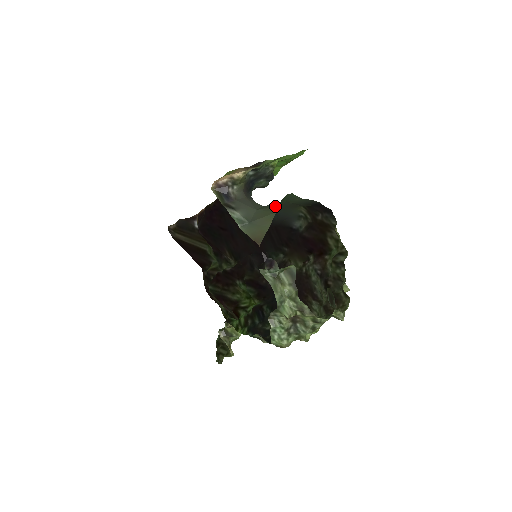
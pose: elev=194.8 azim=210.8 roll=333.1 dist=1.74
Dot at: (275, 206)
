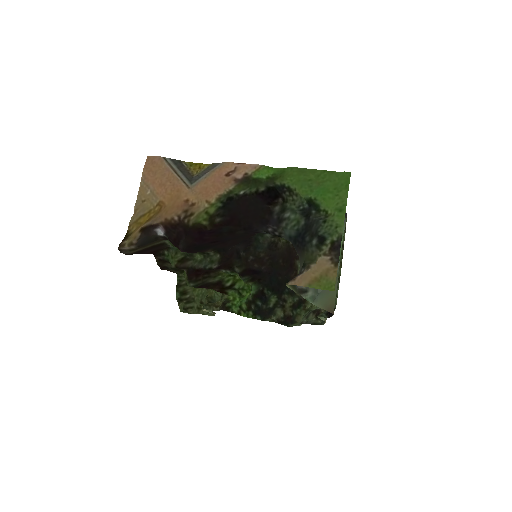
Dot at: occluded
